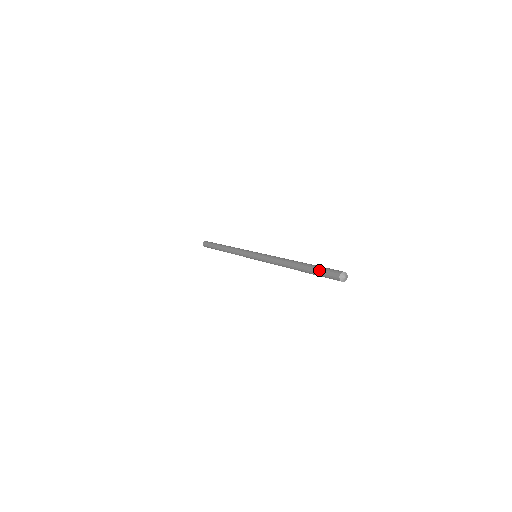
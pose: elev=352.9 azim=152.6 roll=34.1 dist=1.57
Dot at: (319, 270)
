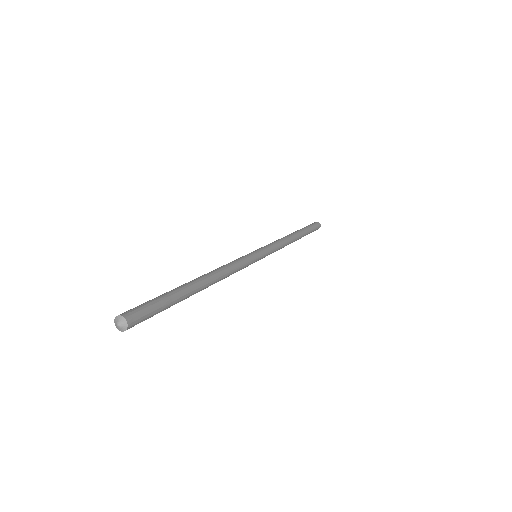
Dot at: occluded
